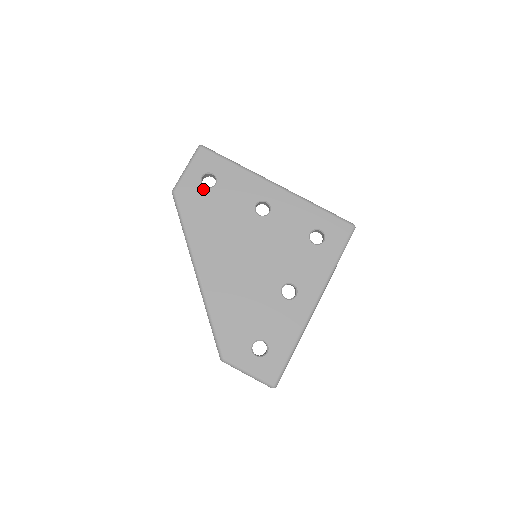
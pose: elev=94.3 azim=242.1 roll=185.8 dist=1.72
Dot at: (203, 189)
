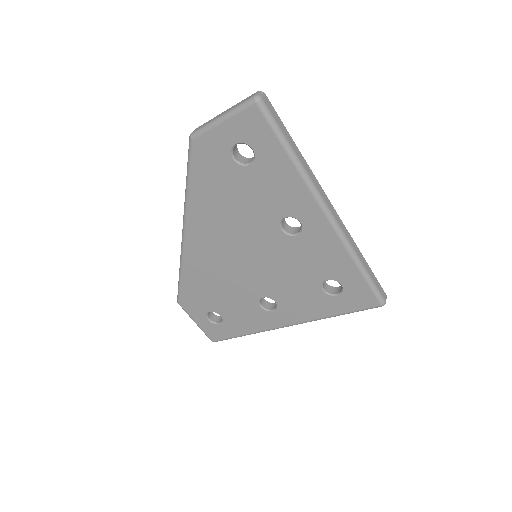
Dot at: (230, 160)
